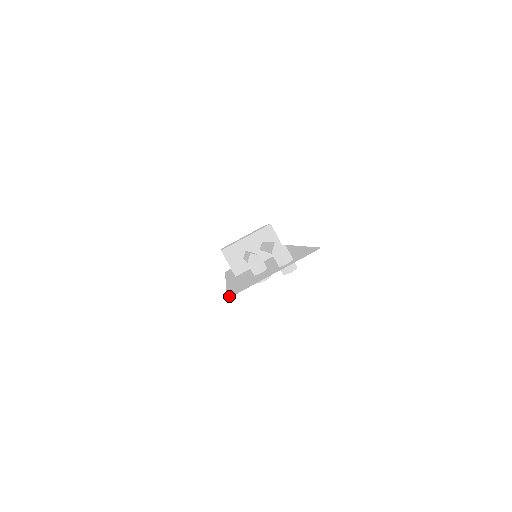
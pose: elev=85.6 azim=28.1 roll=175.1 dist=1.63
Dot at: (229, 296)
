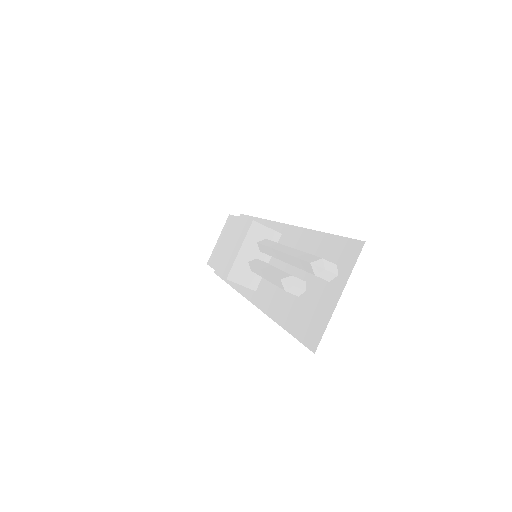
Dot at: (310, 347)
